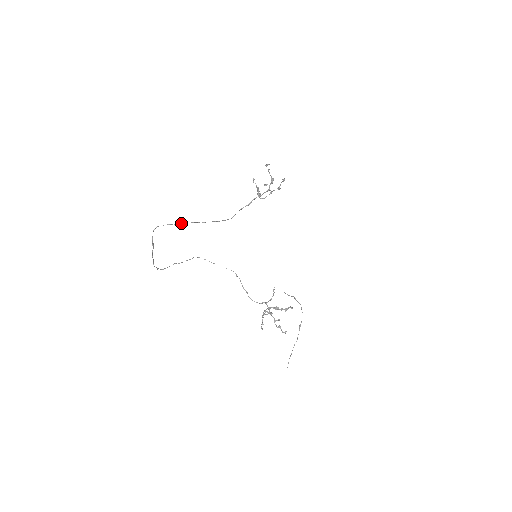
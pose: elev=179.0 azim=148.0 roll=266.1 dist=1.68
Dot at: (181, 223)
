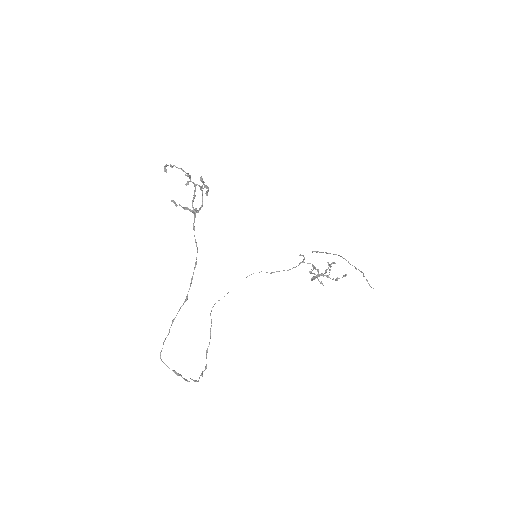
Dot at: (171, 325)
